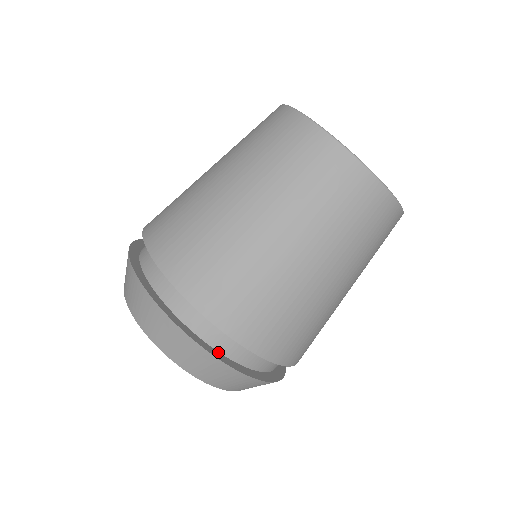
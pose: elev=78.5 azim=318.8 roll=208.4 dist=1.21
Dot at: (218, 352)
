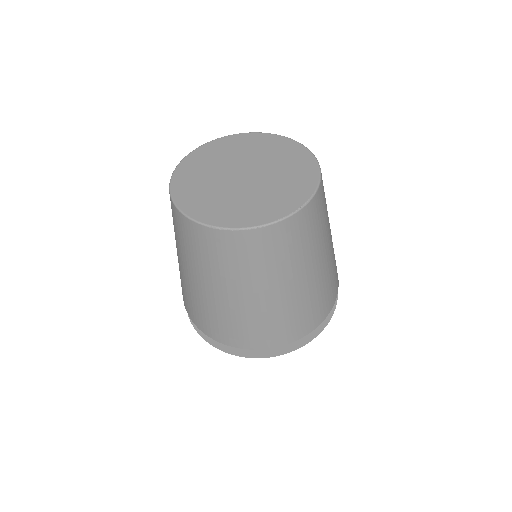
Dot at: occluded
